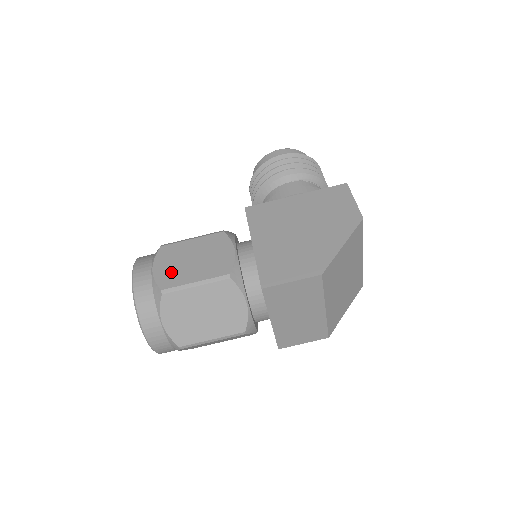
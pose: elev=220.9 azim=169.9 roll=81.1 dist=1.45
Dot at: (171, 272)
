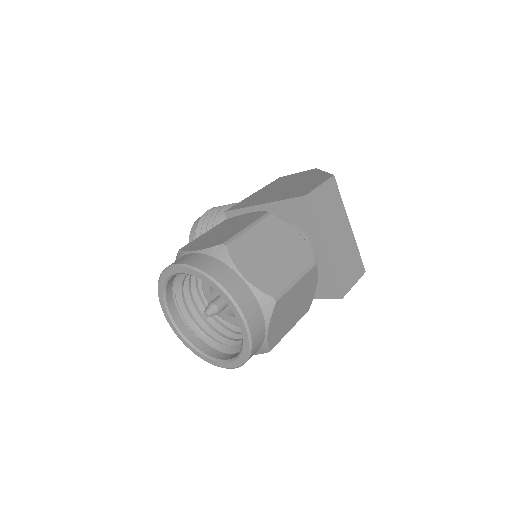
Dot at: (215, 240)
